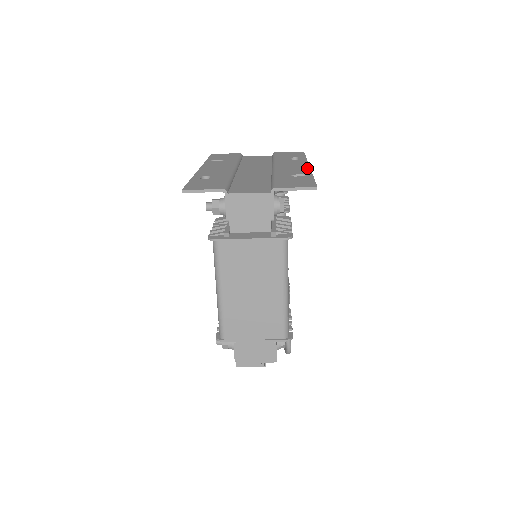
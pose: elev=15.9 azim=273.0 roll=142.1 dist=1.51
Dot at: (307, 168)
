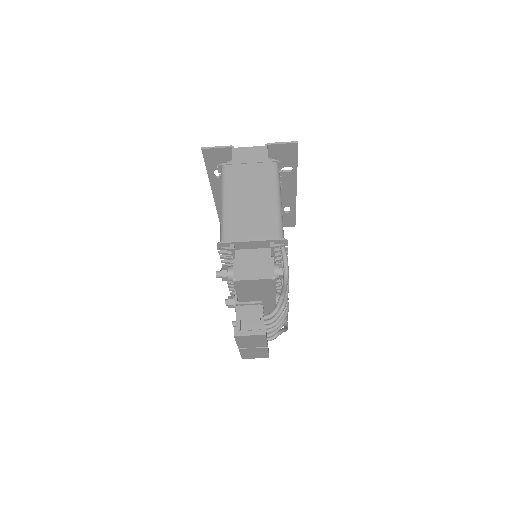
Dot at: (294, 183)
